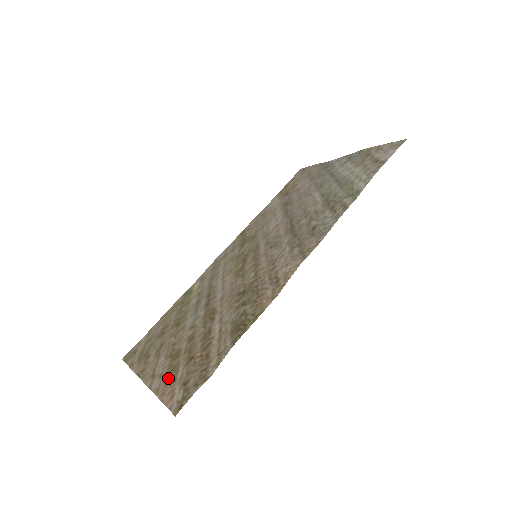
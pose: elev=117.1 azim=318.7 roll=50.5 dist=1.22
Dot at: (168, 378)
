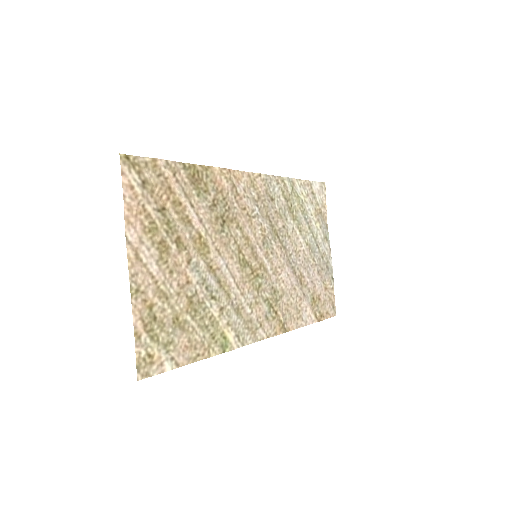
Dot at: (142, 223)
